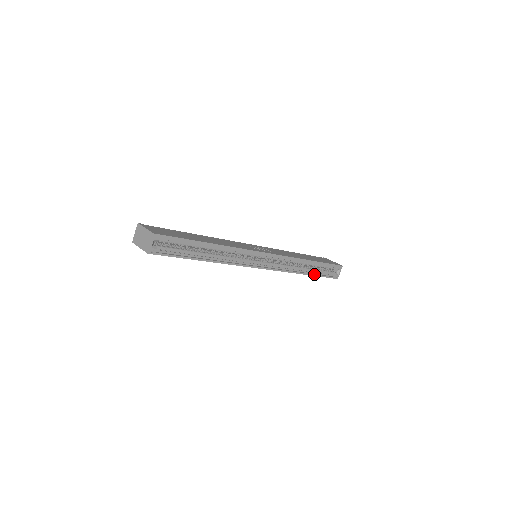
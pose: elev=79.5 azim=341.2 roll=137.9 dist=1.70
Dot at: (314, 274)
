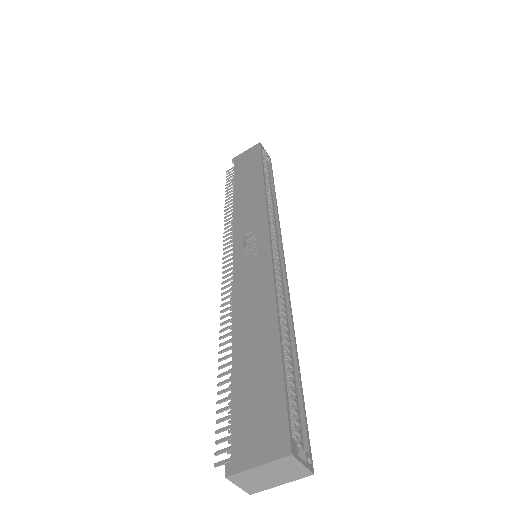
Dot at: (273, 185)
